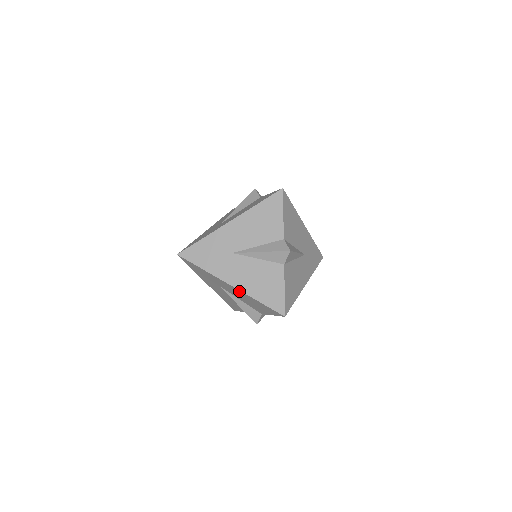
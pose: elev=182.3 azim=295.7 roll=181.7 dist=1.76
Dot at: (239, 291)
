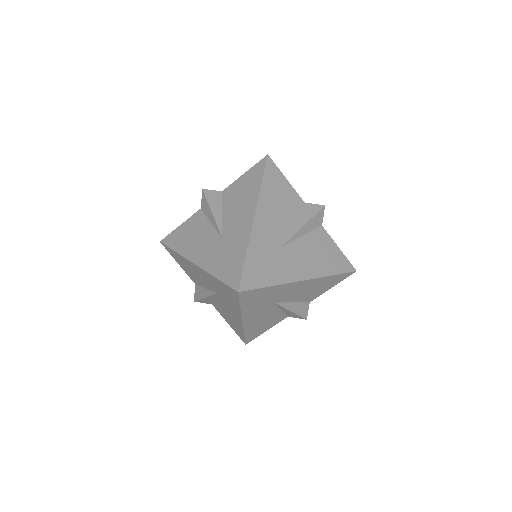
Dot at: (311, 281)
